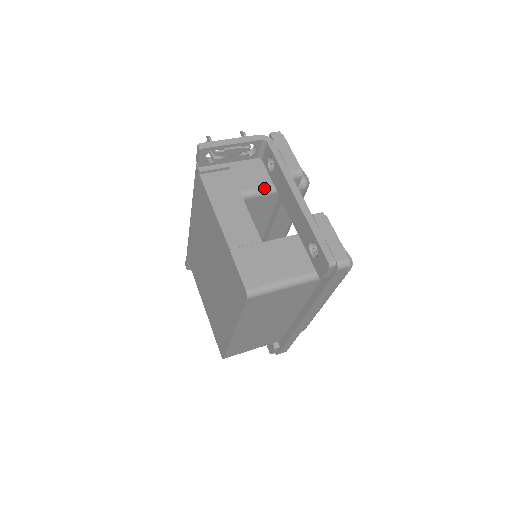
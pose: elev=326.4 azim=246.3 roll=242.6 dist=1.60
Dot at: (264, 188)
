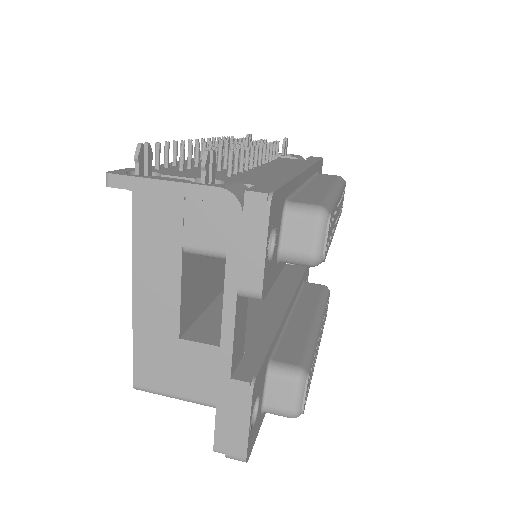
Dot at: (225, 254)
